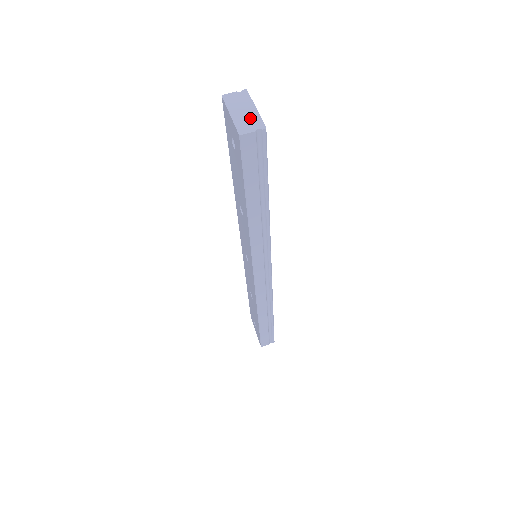
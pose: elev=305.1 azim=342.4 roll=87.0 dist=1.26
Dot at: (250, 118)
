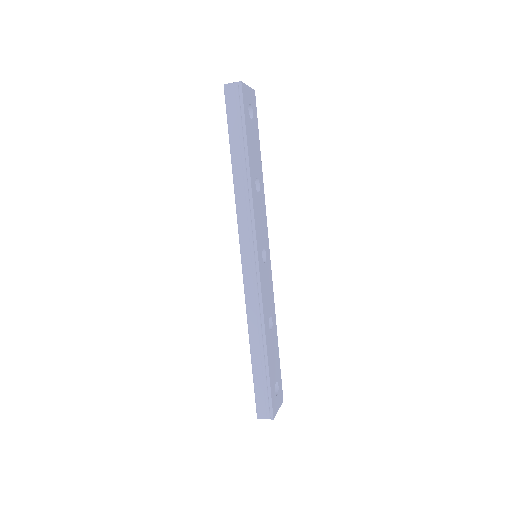
Dot at: occluded
